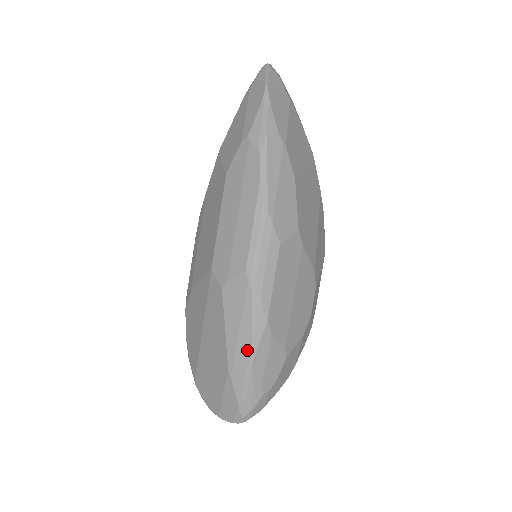
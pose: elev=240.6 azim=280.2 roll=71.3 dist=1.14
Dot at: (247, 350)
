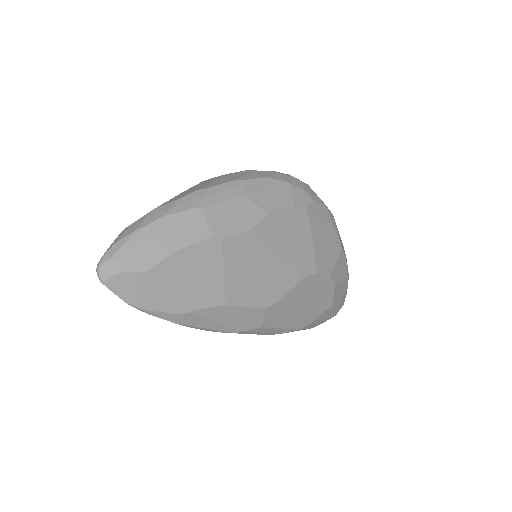
Dot at: occluded
